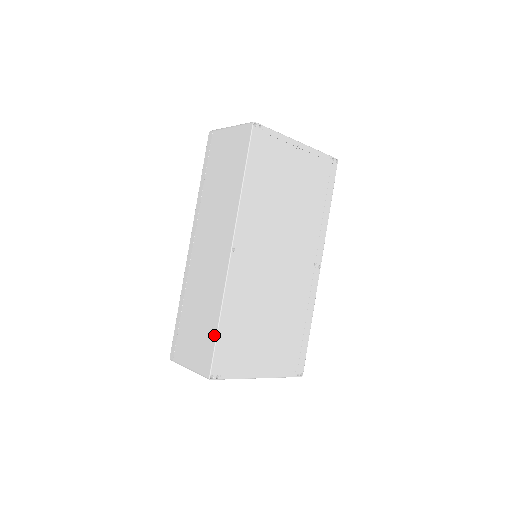
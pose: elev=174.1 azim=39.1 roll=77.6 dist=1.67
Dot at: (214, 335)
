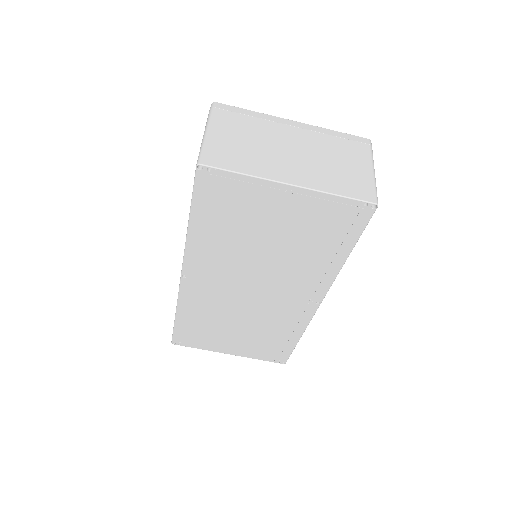
Dot at: occluded
